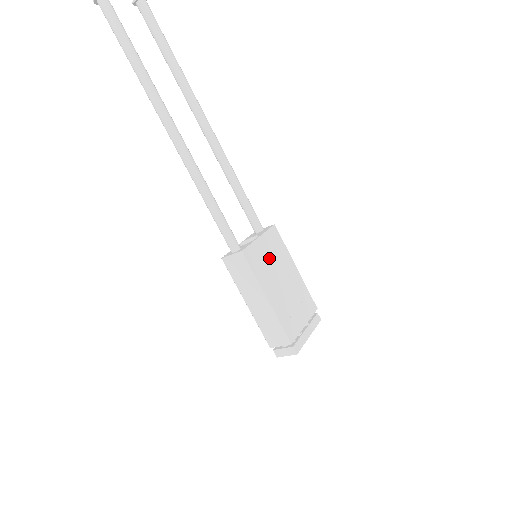
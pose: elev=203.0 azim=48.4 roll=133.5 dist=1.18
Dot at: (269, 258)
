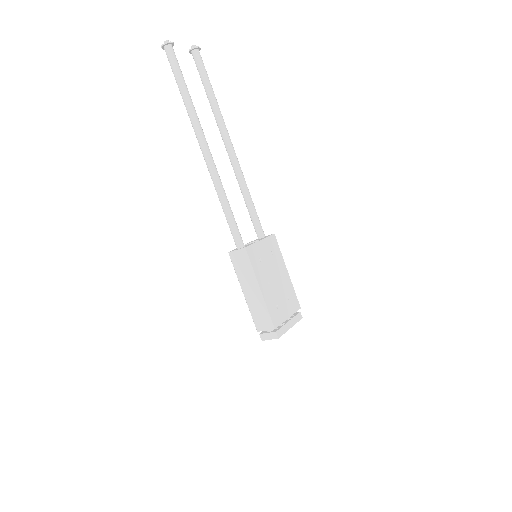
Dot at: (266, 258)
